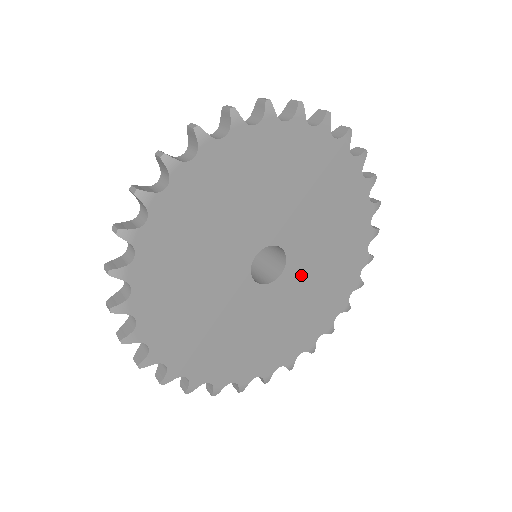
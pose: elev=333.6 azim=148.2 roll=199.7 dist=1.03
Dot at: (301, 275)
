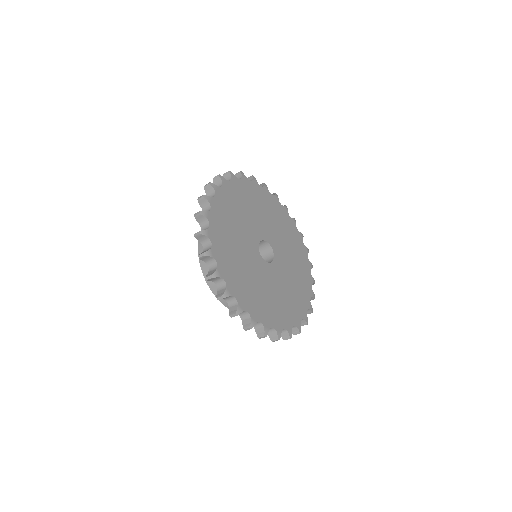
Dot at: (283, 258)
